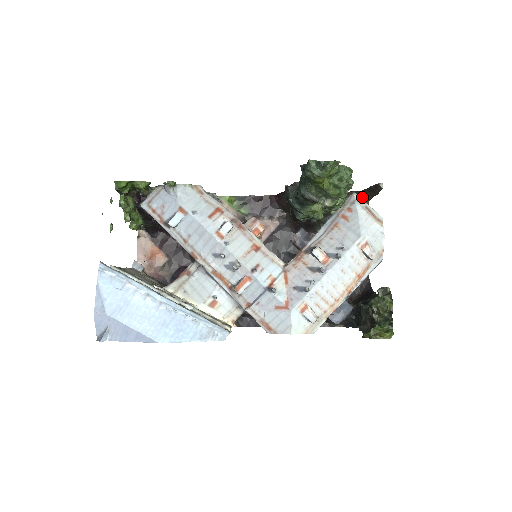
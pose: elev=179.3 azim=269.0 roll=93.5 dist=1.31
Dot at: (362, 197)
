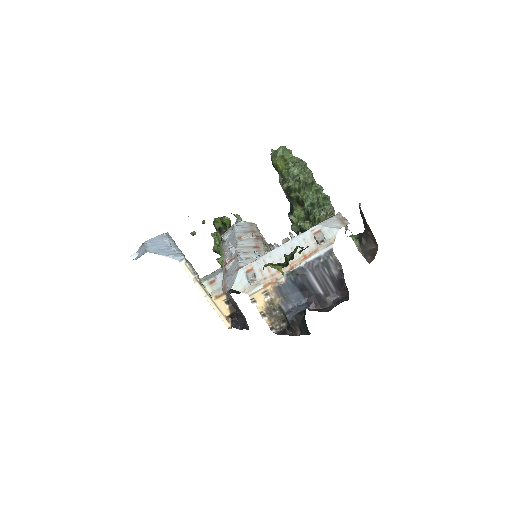
Dot at: (370, 240)
